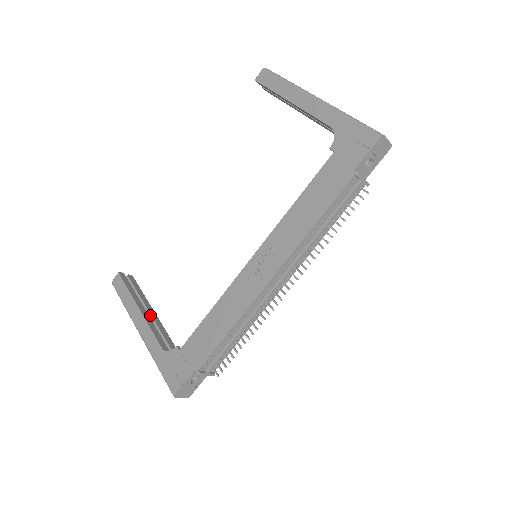
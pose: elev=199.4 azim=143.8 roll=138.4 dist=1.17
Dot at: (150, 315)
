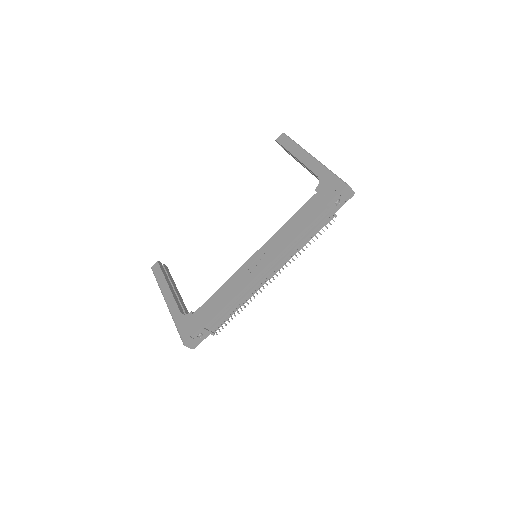
Dot at: (175, 292)
